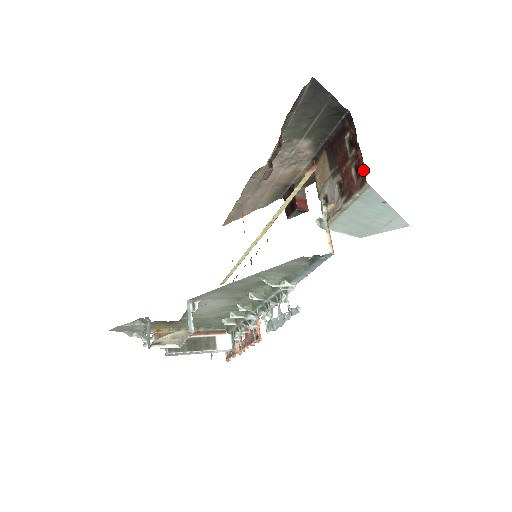
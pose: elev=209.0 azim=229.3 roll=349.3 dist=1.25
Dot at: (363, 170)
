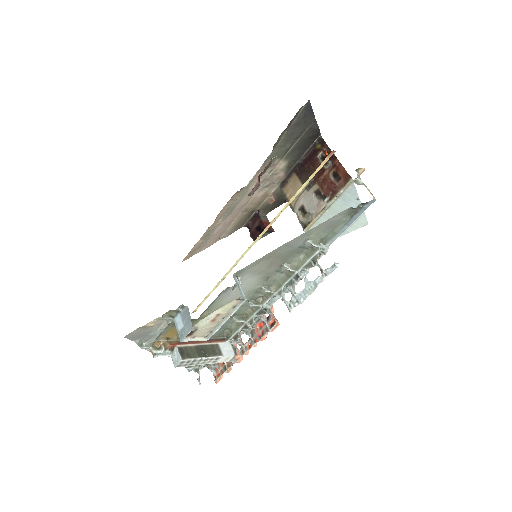
Dot at: (344, 172)
